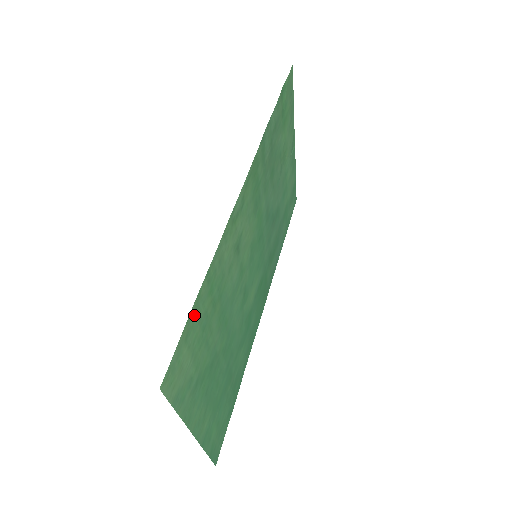
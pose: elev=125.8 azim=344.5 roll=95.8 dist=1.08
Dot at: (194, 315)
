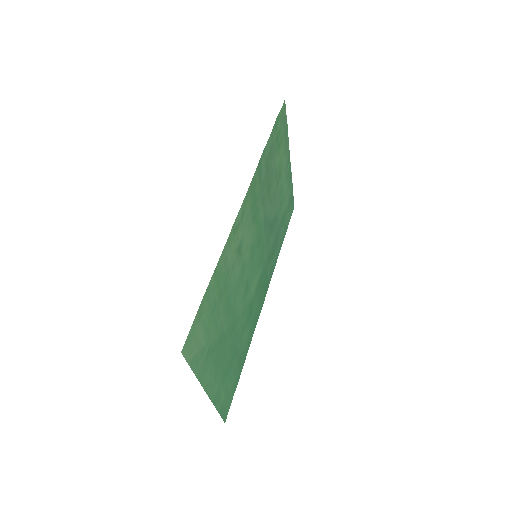
Dot at: (205, 301)
